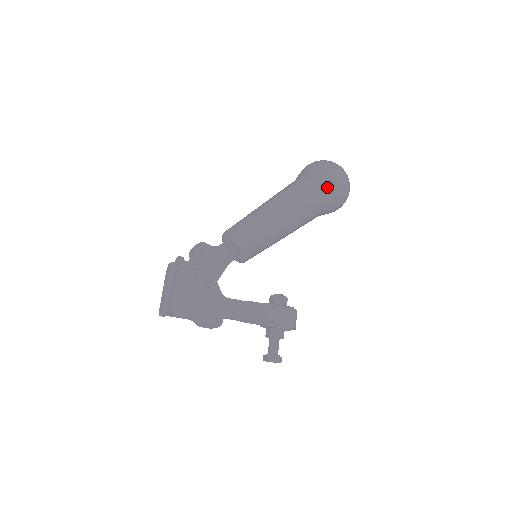
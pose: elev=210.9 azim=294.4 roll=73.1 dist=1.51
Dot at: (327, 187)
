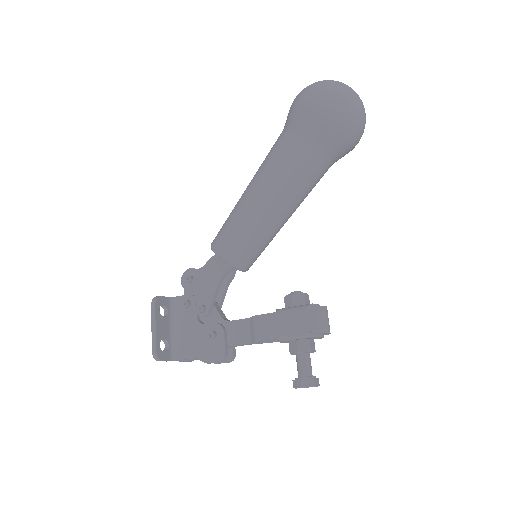
Dot at: (304, 122)
